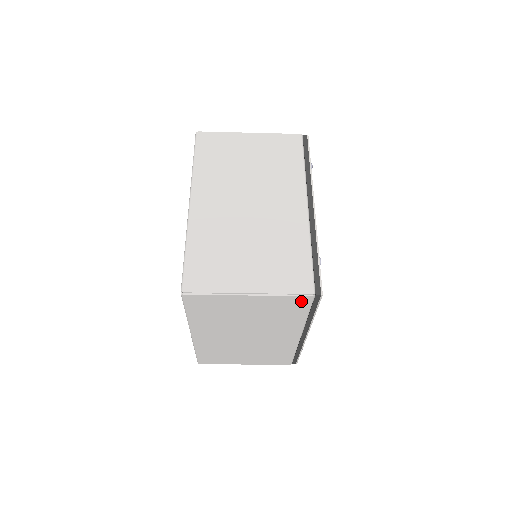
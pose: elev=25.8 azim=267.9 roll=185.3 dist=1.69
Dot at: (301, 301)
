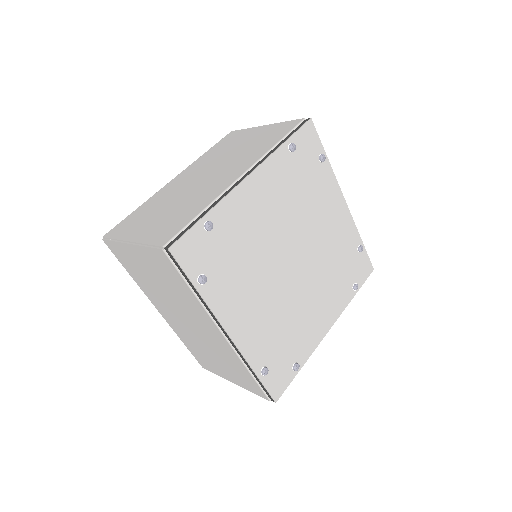
Dot at: (163, 258)
